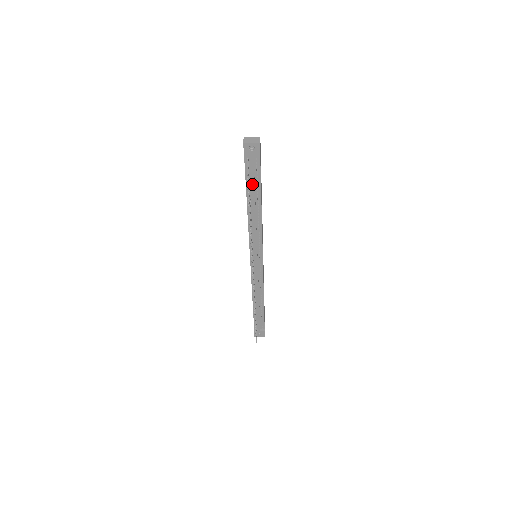
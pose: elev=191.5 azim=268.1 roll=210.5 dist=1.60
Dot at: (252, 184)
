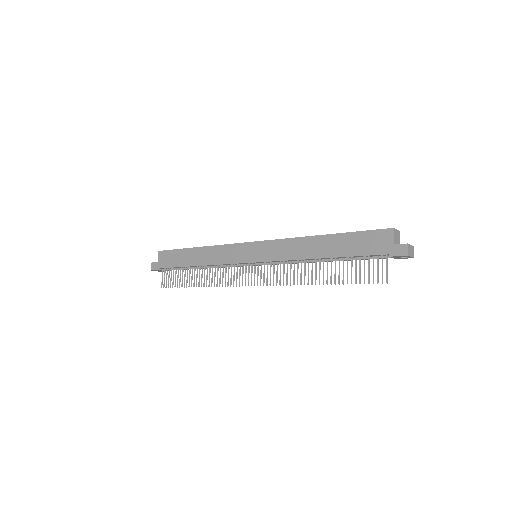
Dot at: (358, 259)
